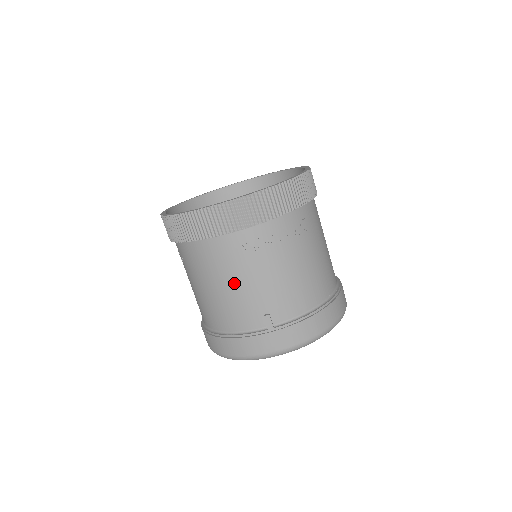
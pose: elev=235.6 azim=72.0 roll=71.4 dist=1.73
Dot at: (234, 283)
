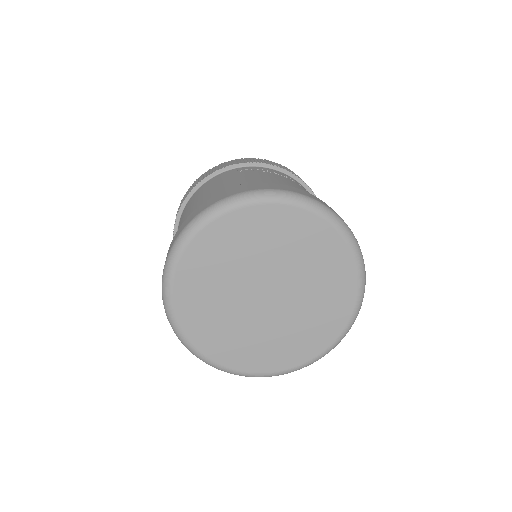
Dot at: (219, 185)
